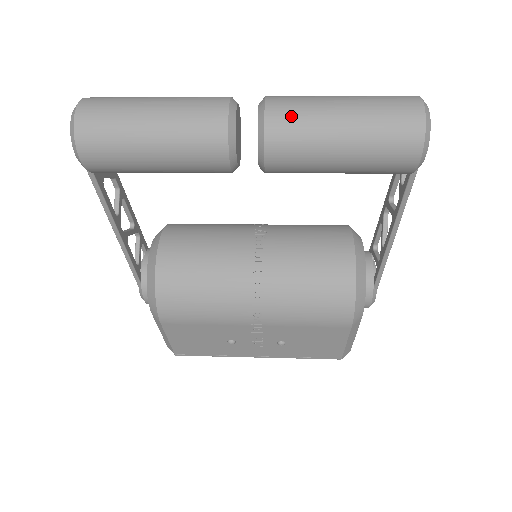
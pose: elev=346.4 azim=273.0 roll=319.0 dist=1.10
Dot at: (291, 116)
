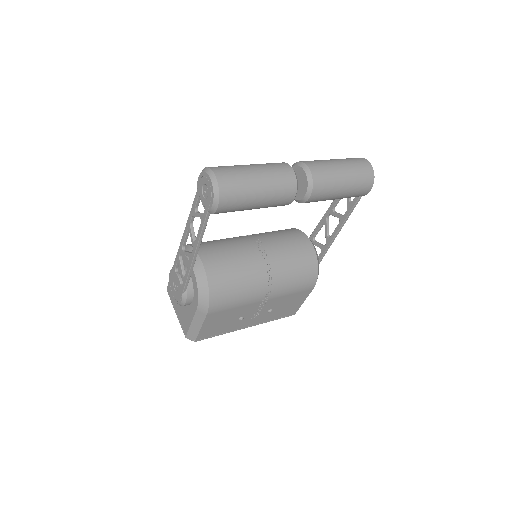
Dot at: (323, 173)
